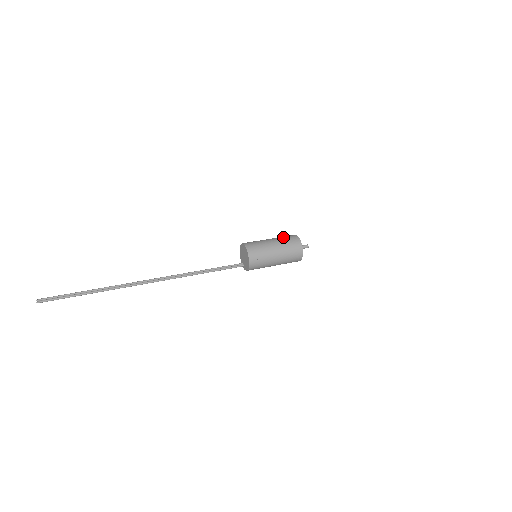
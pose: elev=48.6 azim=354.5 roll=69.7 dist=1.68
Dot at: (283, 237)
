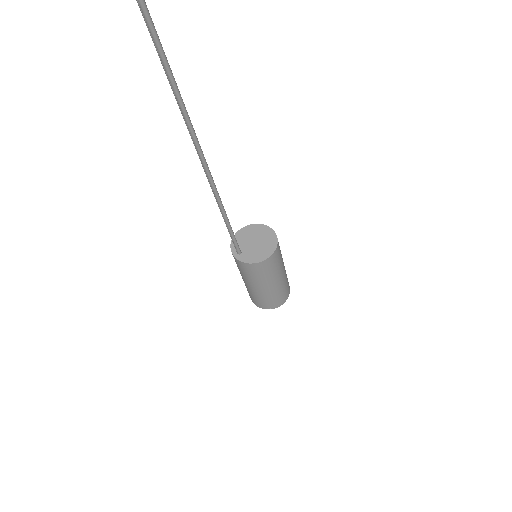
Dot at: occluded
